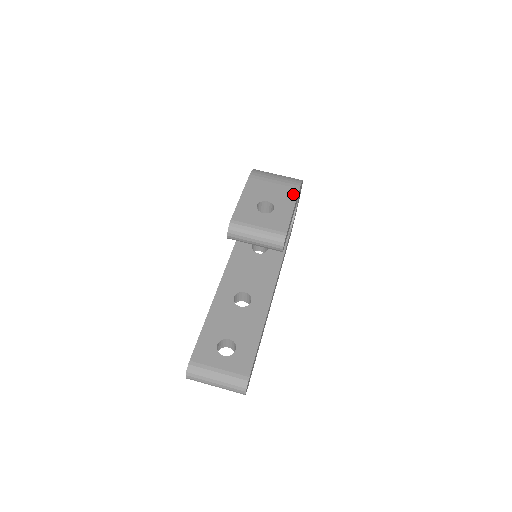
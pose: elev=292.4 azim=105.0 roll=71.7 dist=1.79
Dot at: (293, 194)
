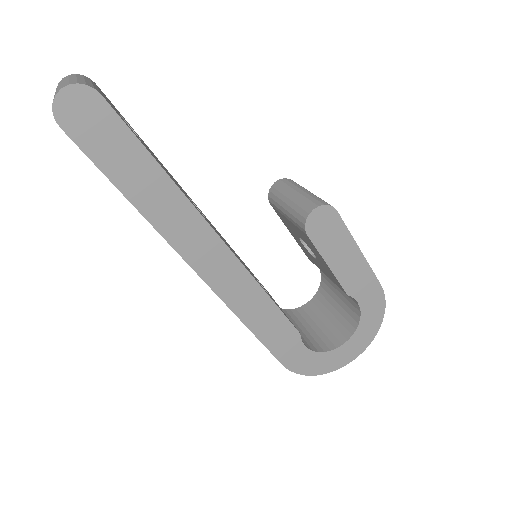
Dot at: occluded
